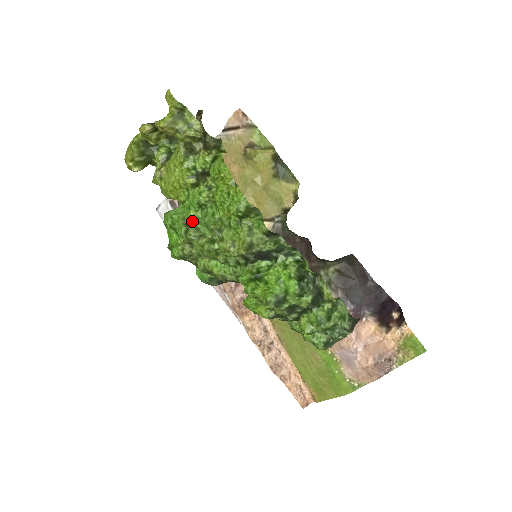
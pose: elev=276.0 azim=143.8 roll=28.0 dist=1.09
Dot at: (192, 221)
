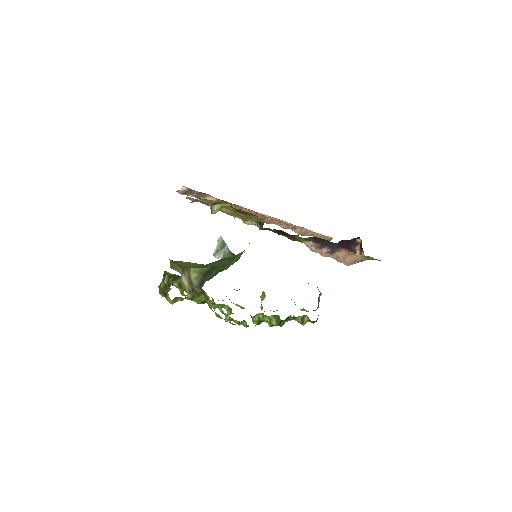
Dot at: occluded
